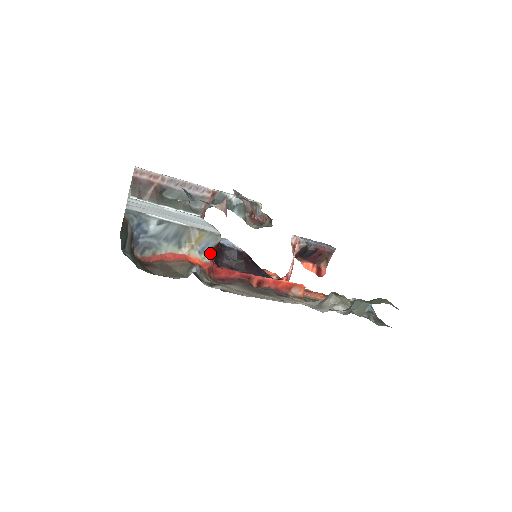
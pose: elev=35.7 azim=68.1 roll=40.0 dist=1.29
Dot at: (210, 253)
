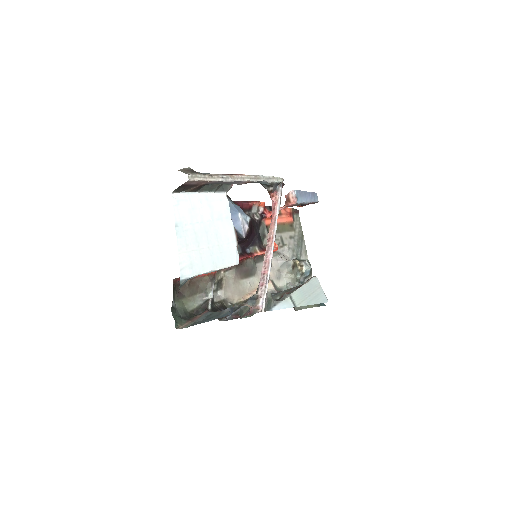
Dot at: occluded
